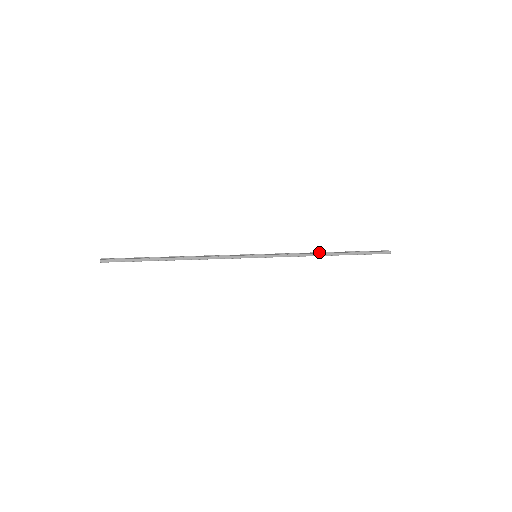
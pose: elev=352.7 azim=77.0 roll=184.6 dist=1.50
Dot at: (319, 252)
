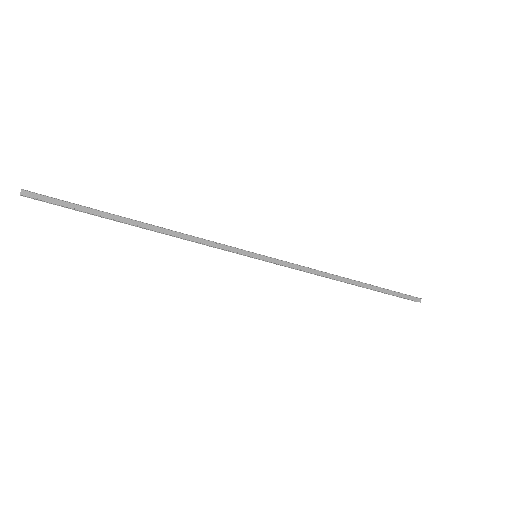
Dot at: (336, 276)
